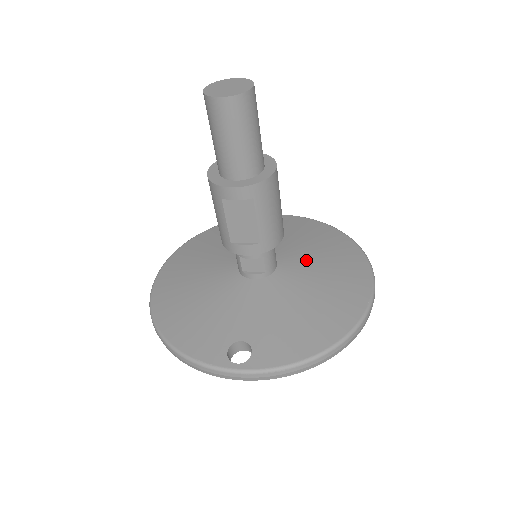
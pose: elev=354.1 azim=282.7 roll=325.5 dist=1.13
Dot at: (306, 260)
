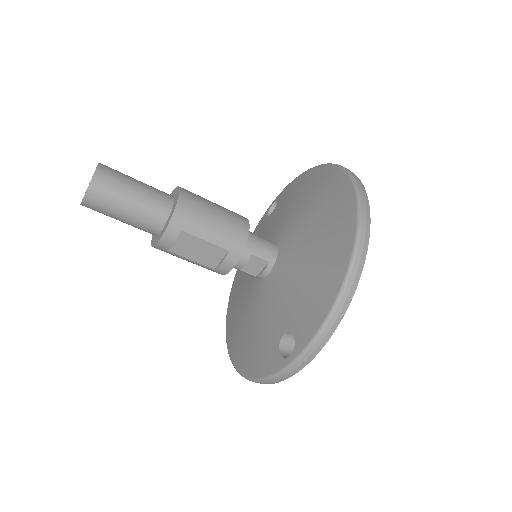
Dot at: (297, 221)
